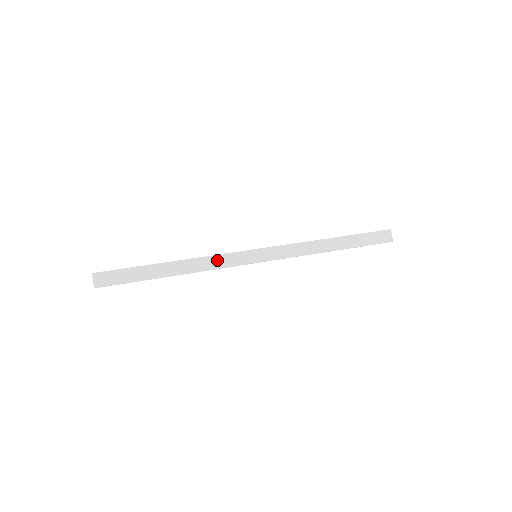
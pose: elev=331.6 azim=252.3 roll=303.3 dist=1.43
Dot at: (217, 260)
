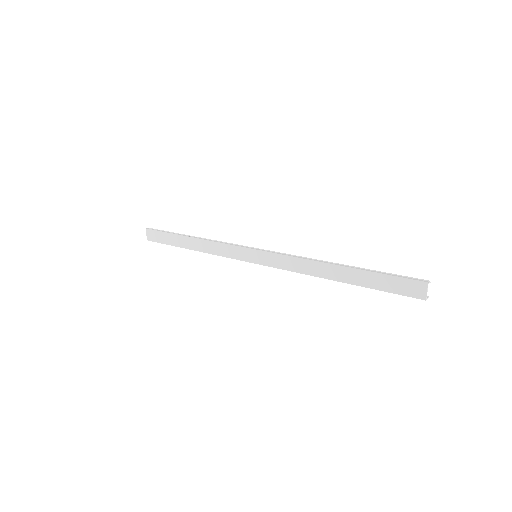
Dot at: (222, 248)
